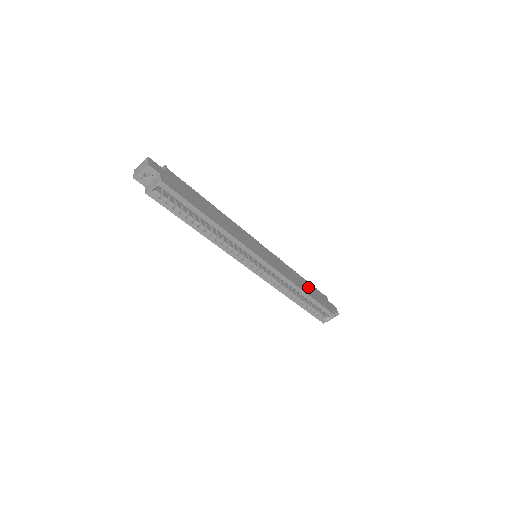
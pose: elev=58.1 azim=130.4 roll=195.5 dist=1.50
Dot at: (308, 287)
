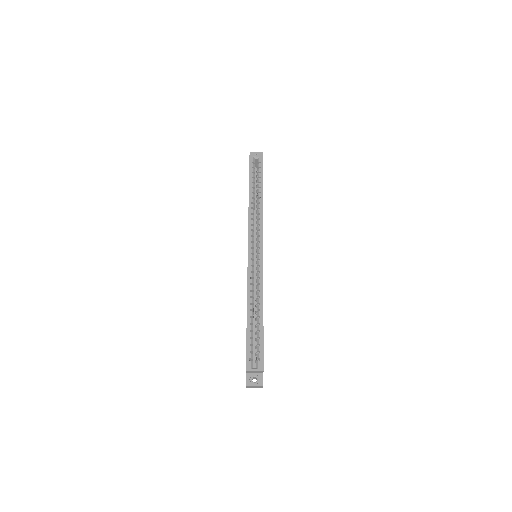
Dot at: occluded
